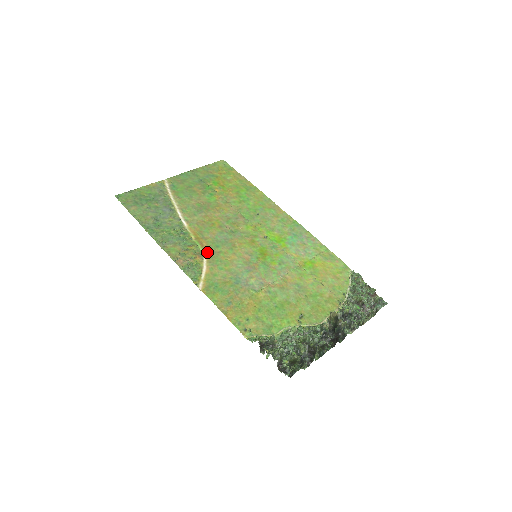
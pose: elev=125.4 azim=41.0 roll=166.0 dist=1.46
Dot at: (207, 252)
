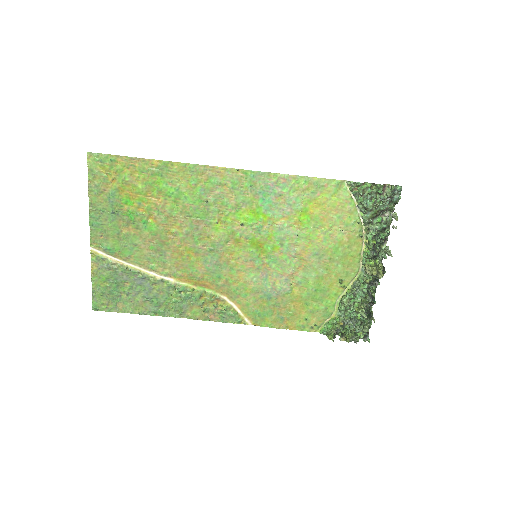
Dot at: (218, 290)
